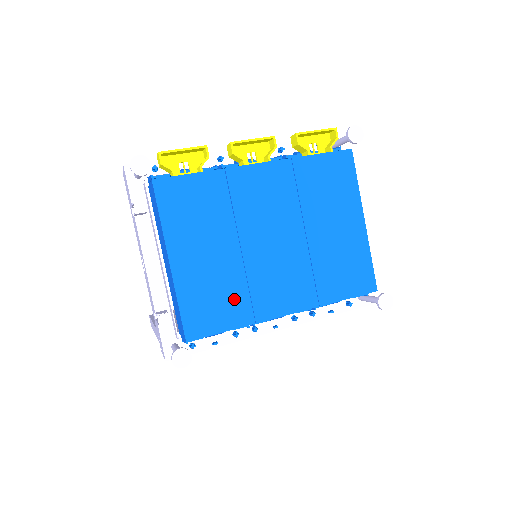
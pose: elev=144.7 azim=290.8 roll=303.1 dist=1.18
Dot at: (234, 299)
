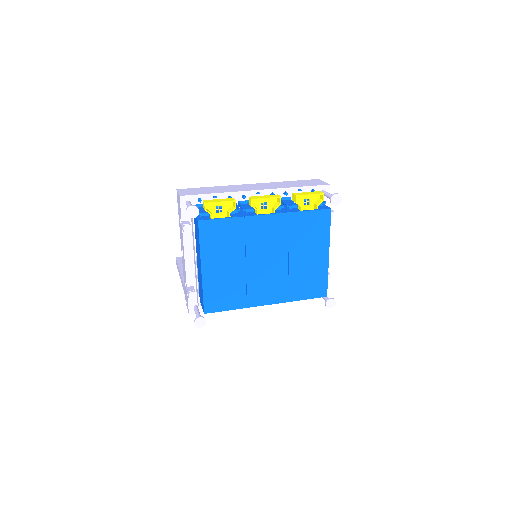
Dot at: (236, 293)
